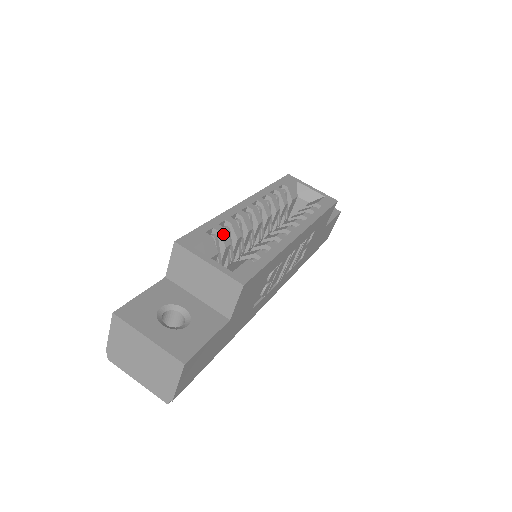
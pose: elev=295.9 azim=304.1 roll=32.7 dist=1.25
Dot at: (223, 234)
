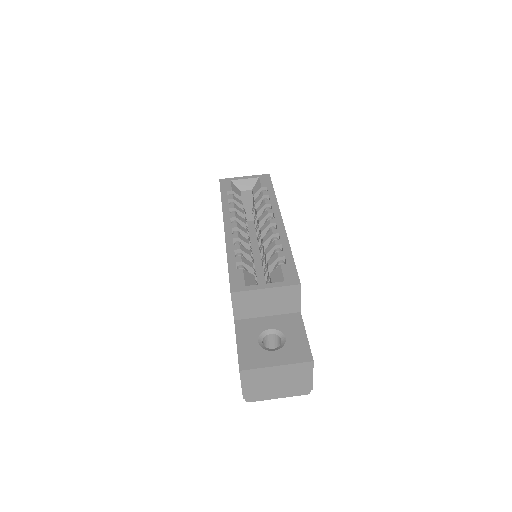
Dot at: (244, 261)
